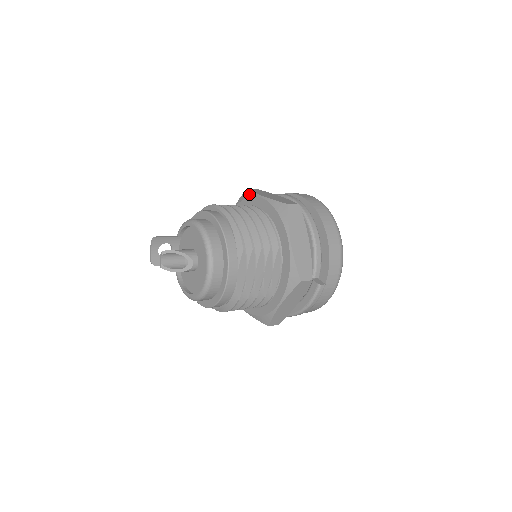
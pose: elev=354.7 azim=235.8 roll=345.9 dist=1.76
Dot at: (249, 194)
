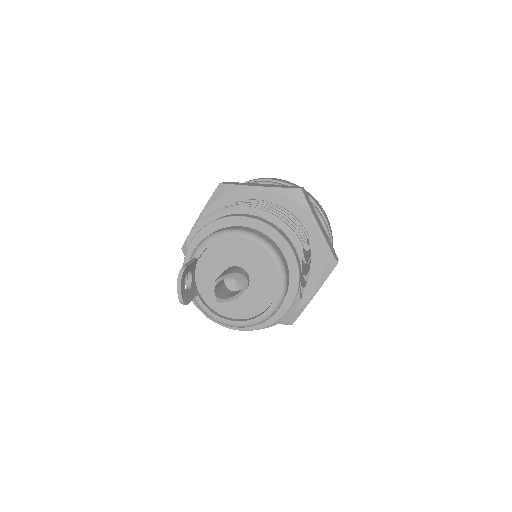
Dot at: (232, 188)
